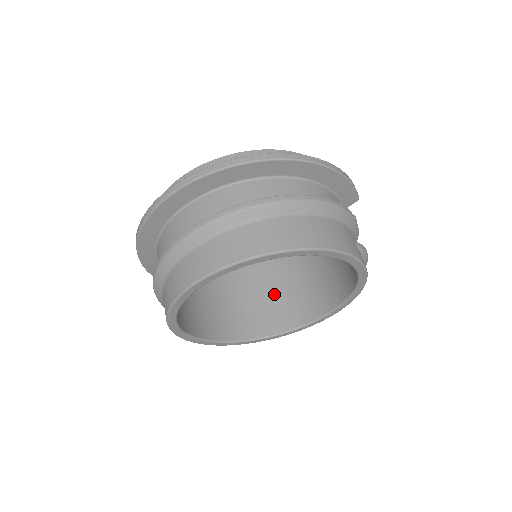
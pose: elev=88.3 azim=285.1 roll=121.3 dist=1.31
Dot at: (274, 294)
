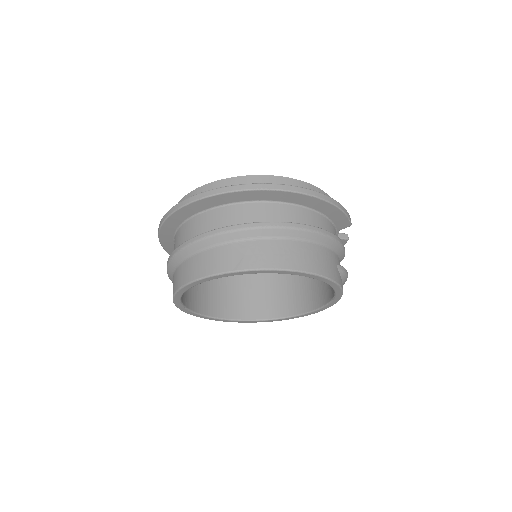
Dot at: (269, 285)
